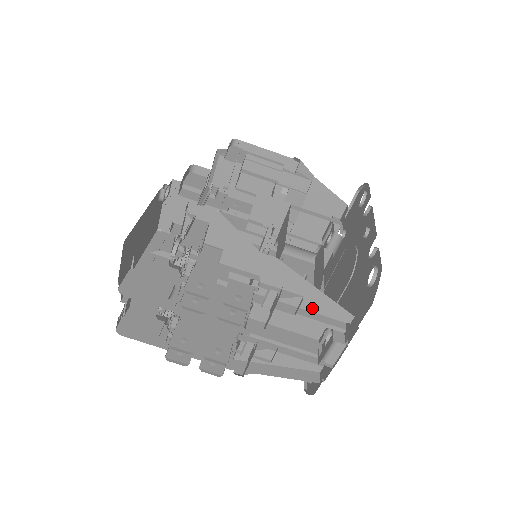
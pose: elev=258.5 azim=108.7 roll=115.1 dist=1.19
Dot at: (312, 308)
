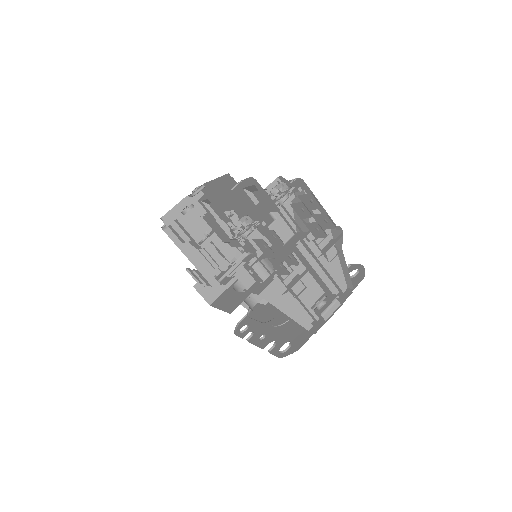
Dot at: (329, 271)
